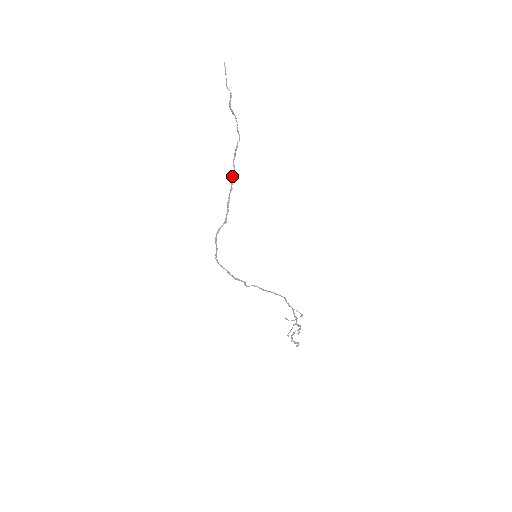
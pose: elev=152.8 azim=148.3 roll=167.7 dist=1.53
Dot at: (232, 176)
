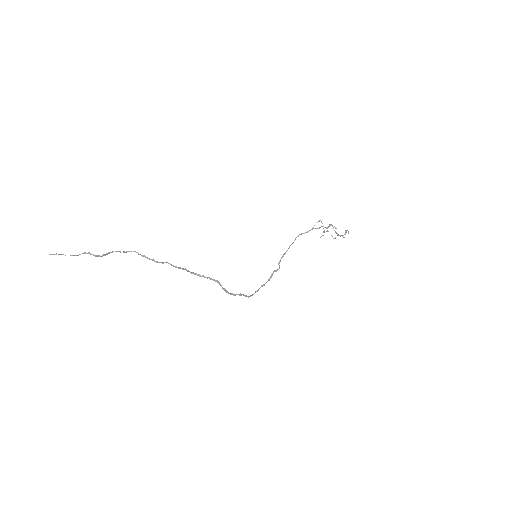
Dot at: occluded
